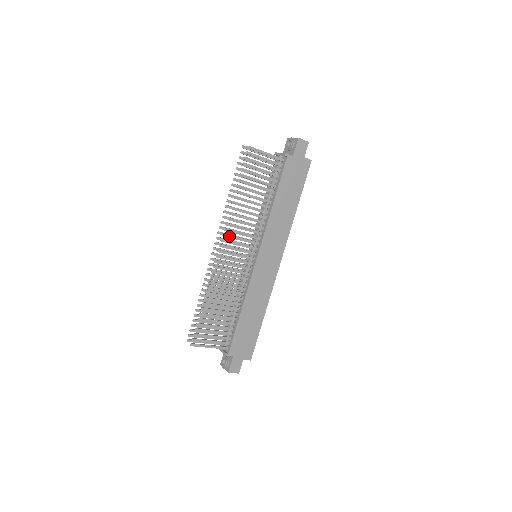
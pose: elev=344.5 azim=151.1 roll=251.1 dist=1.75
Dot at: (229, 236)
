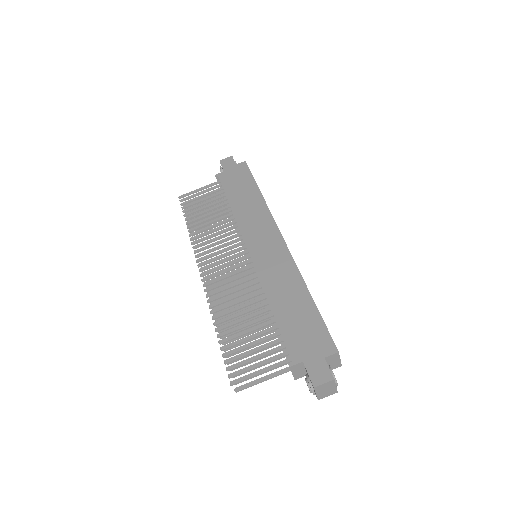
Dot at: (204, 258)
